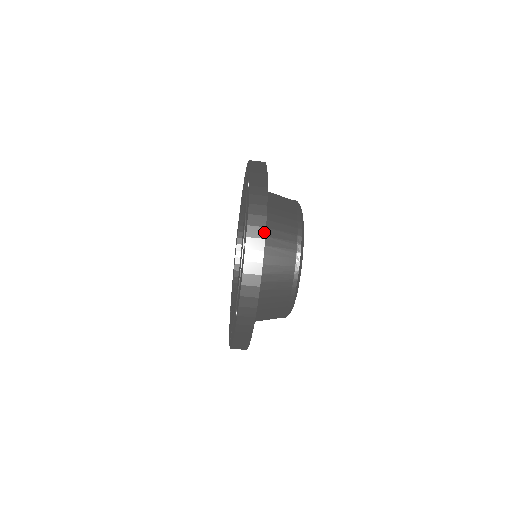
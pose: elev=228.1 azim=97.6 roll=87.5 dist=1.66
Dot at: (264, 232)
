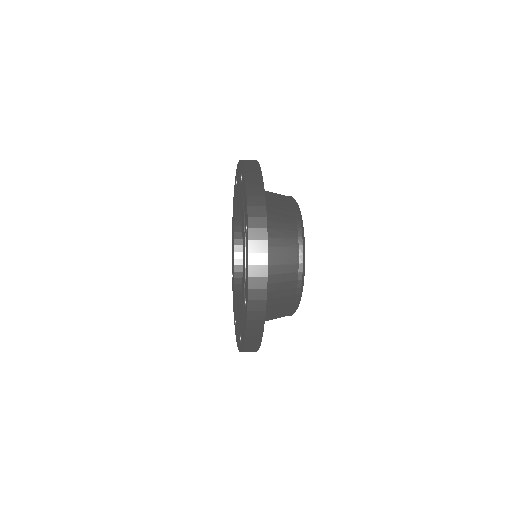
Dot at: (257, 350)
